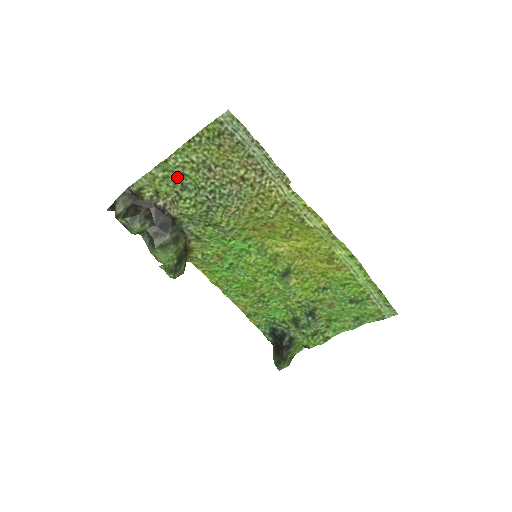
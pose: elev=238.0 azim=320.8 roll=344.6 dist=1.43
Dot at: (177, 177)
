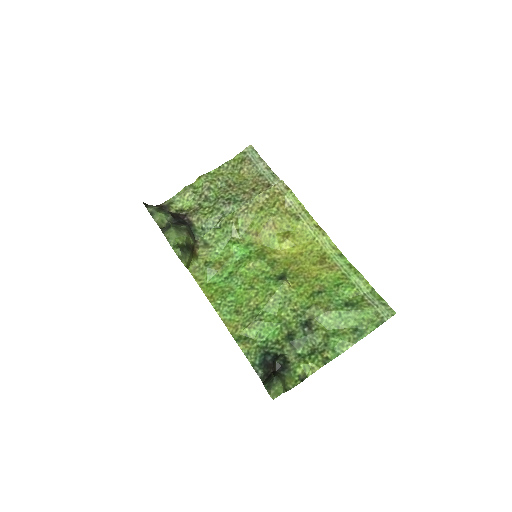
Dot at: (204, 190)
